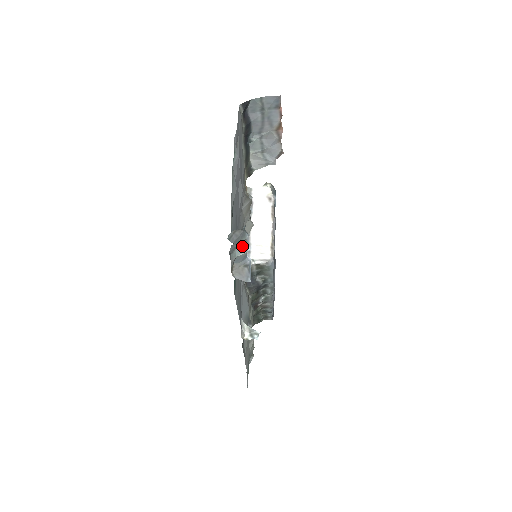
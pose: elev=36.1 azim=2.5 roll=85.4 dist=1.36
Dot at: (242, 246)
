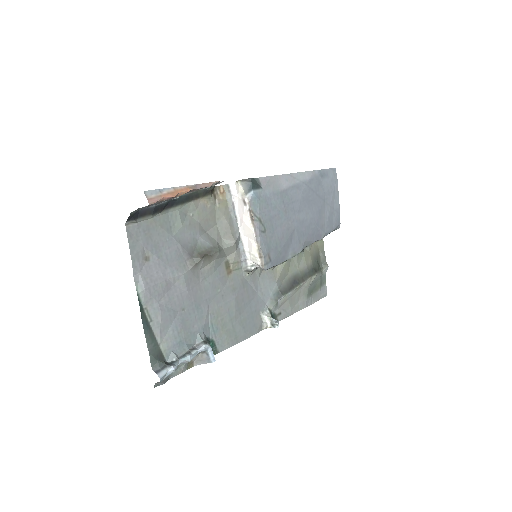
Dot at: (182, 361)
